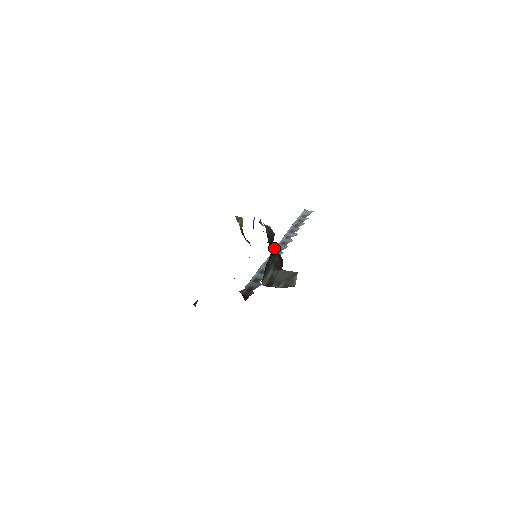
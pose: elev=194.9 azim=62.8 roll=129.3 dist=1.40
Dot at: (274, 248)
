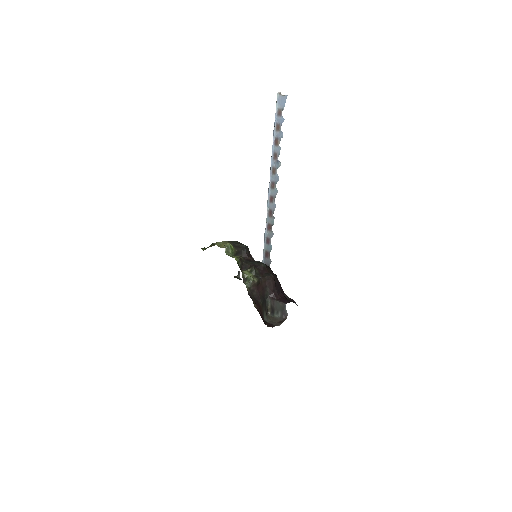
Dot at: (263, 287)
